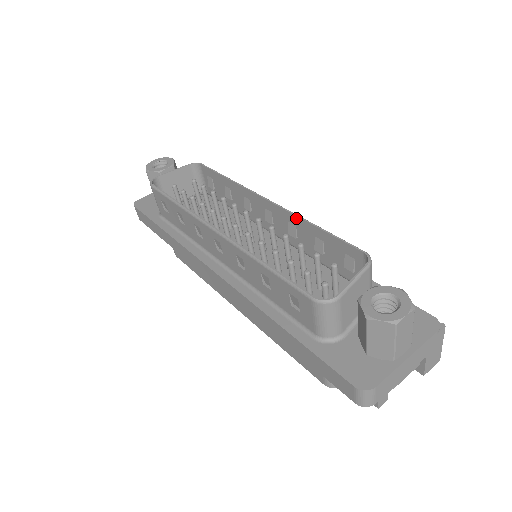
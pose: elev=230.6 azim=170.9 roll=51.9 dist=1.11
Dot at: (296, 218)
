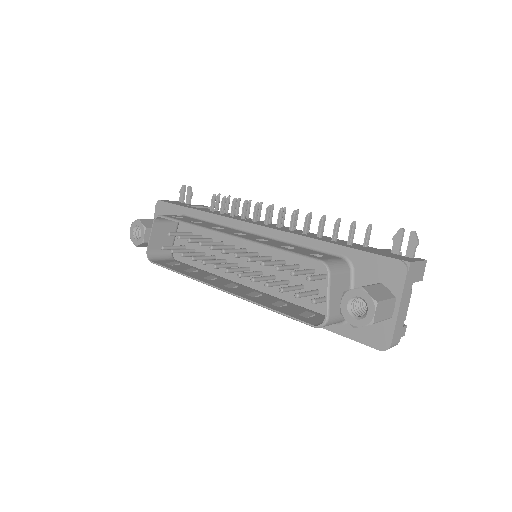
Dot at: occluded
